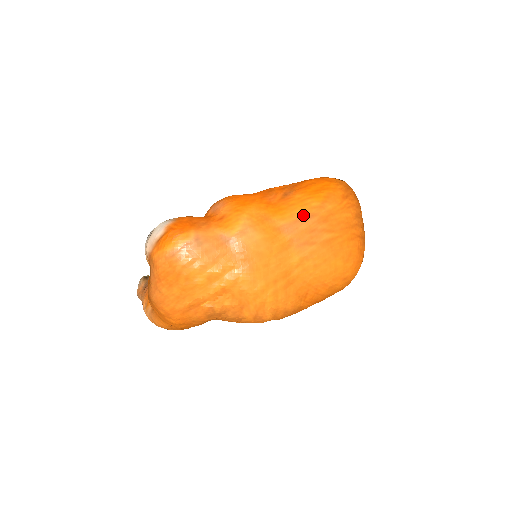
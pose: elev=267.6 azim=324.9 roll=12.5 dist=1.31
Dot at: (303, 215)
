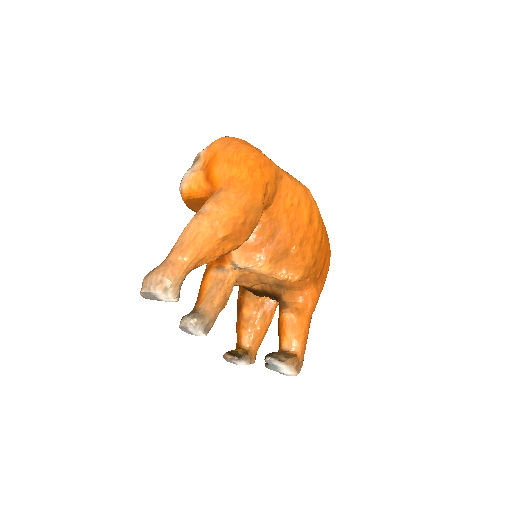
Dot at: occluded
